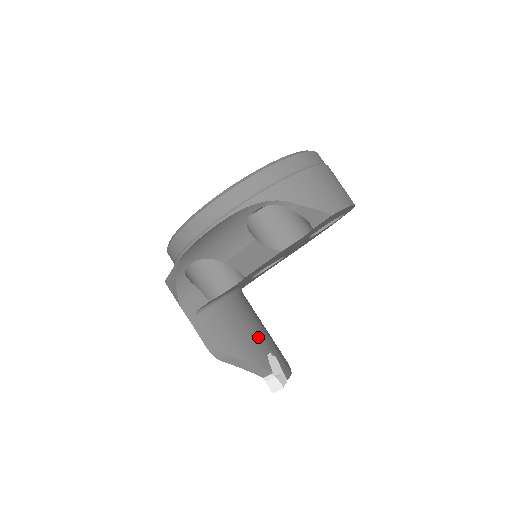
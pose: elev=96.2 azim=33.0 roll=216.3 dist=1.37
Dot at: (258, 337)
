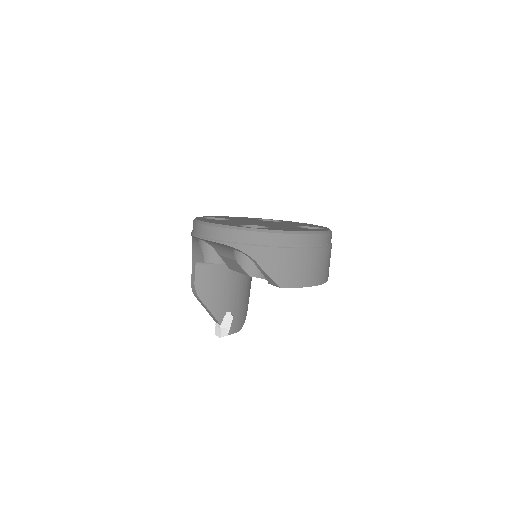
Dot at: (230, 299)
